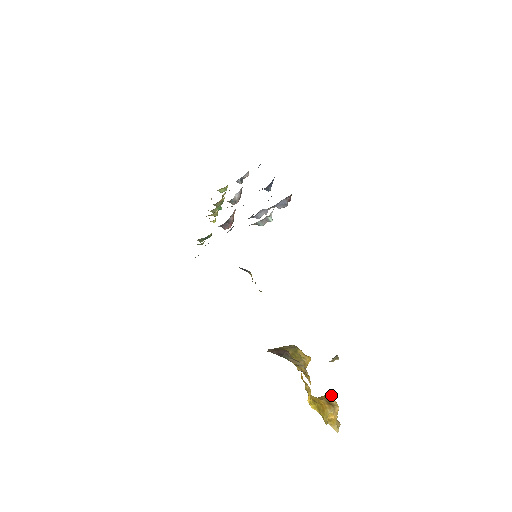
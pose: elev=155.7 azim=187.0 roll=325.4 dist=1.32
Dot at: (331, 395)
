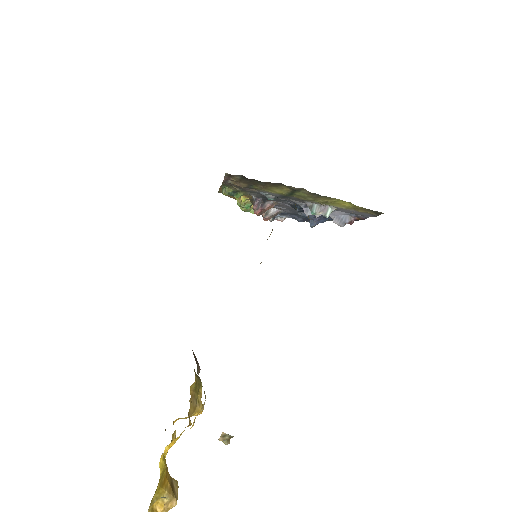
Dot at: occluded
